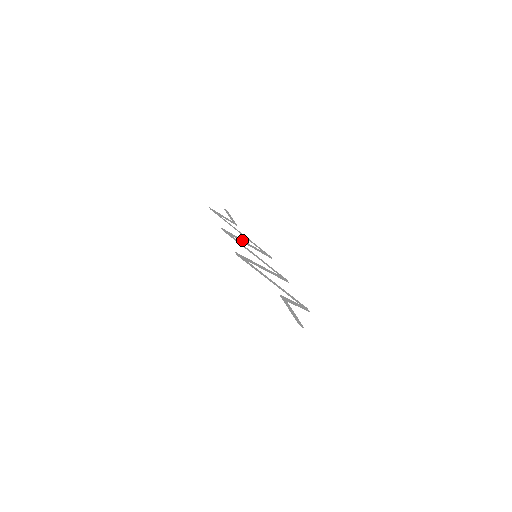
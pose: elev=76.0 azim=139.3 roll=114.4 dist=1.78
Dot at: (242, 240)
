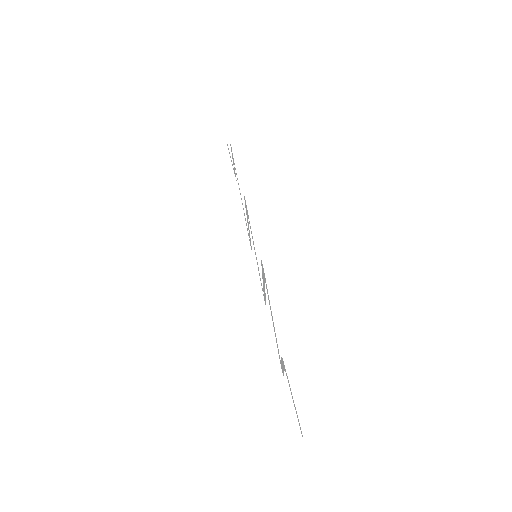
Dot at: (247, 219)
